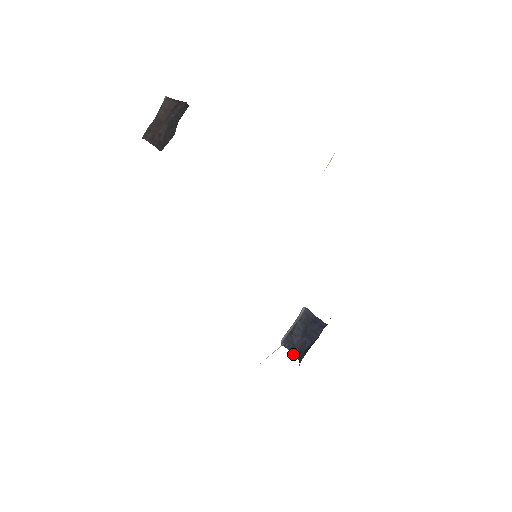
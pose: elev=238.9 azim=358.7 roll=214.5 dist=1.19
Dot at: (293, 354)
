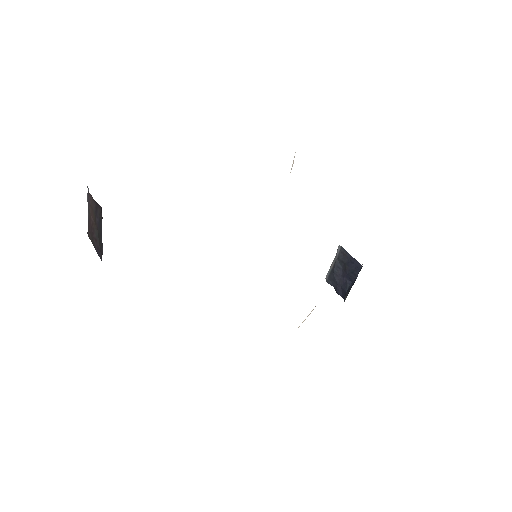
Dot at: (337, 293)
